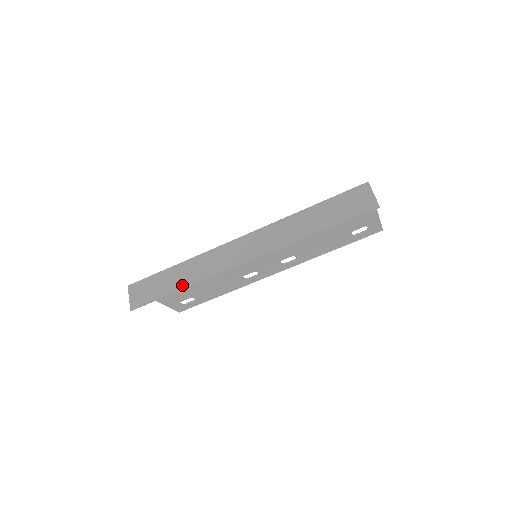
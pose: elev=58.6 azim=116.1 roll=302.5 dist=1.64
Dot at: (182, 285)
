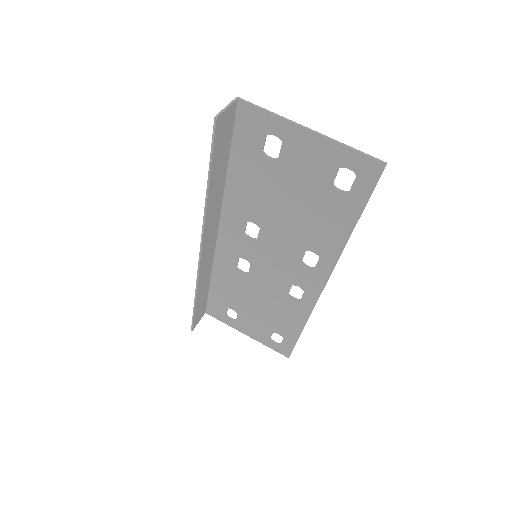
Dot at: occluded
